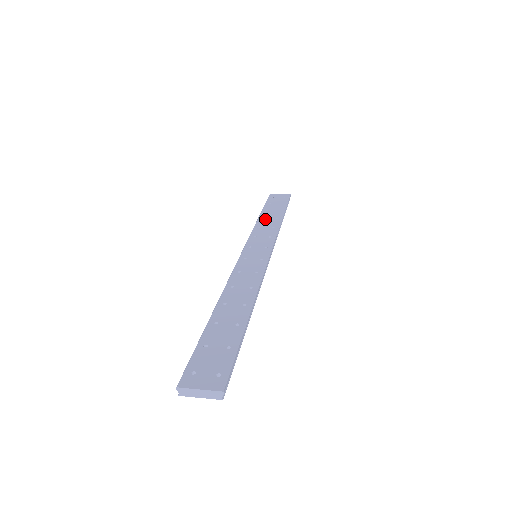
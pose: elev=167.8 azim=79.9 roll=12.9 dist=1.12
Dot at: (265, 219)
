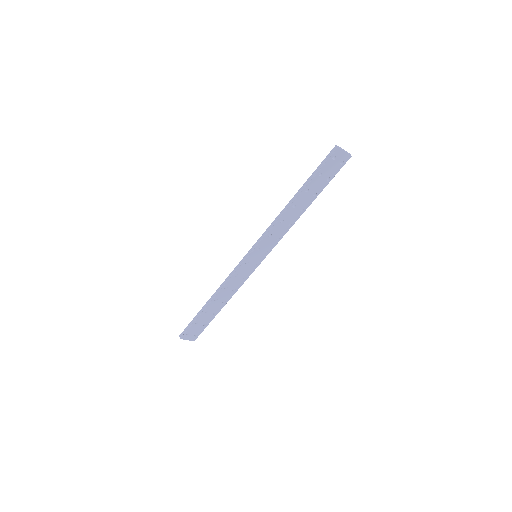
Dot at: occluded
